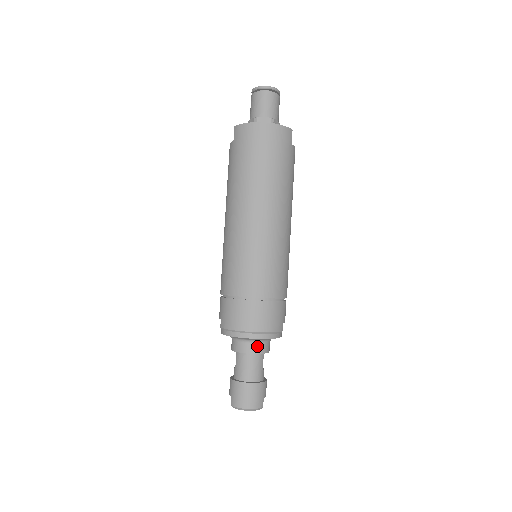
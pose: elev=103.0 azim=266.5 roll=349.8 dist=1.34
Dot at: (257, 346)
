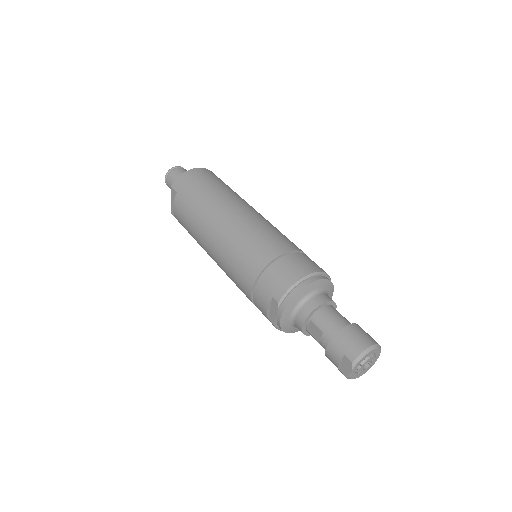
Dot at: (324, 295)
